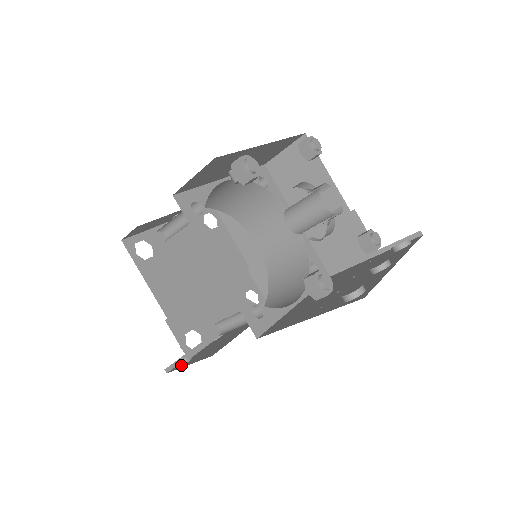
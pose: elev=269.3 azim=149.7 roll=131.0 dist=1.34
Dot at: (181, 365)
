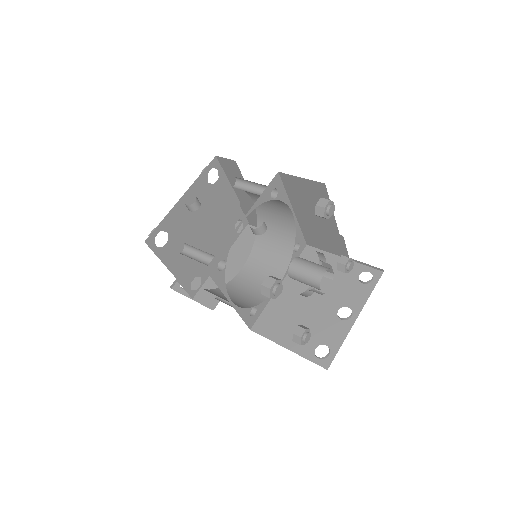
Dot at: (183, 289)
